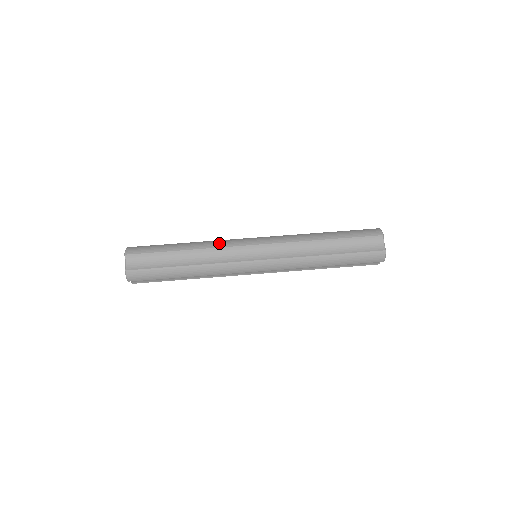
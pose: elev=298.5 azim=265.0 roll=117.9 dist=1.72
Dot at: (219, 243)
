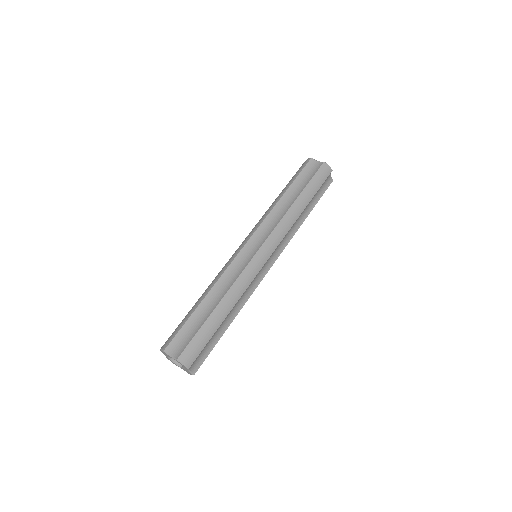
Dot at: (221, 270)
